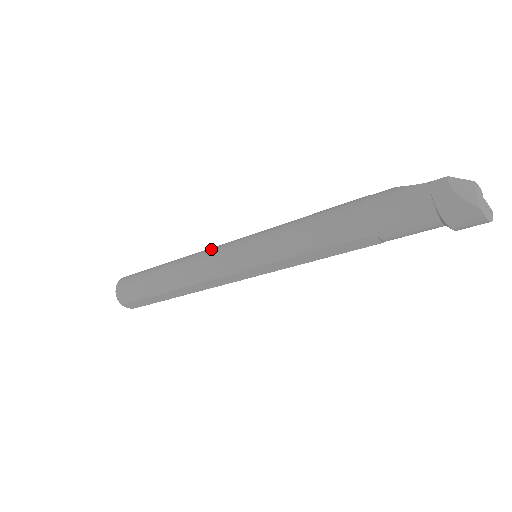
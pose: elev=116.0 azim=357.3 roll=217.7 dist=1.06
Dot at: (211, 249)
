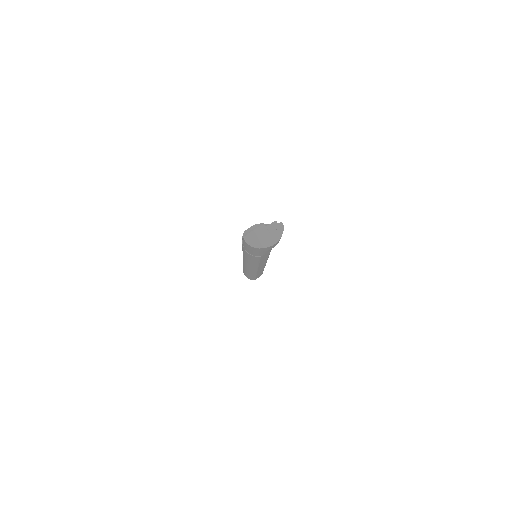
Dot at: occluded
